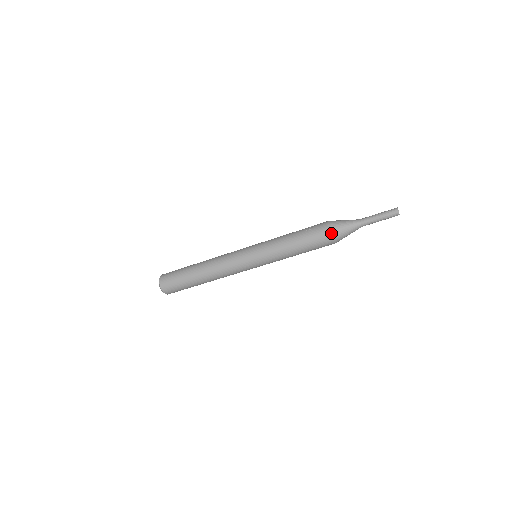
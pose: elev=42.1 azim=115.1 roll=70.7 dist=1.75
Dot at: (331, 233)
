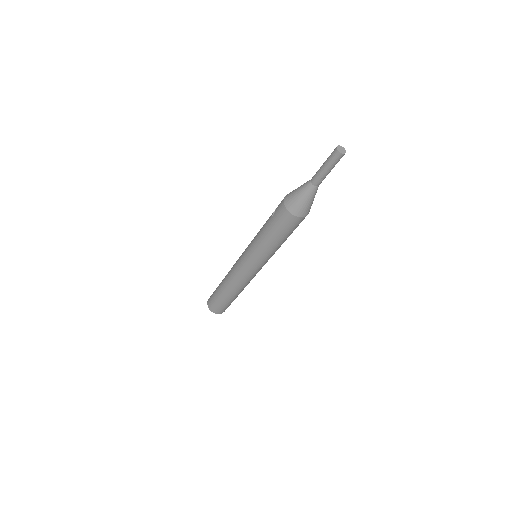
Dot at: (289, 211)
